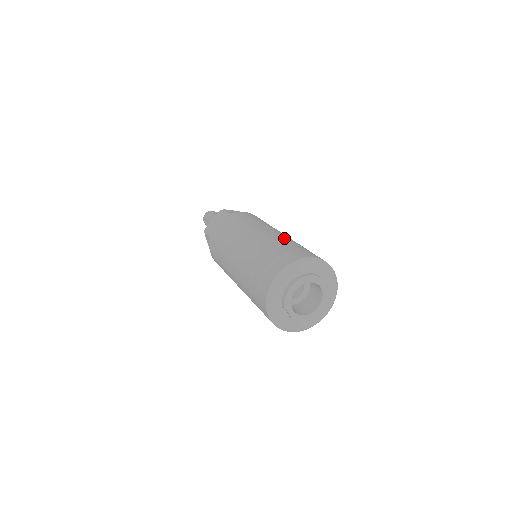
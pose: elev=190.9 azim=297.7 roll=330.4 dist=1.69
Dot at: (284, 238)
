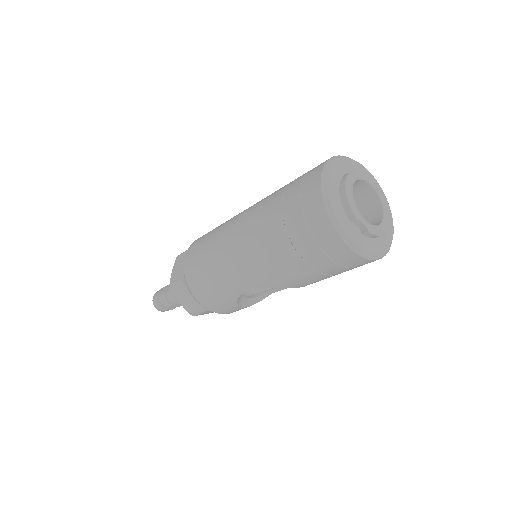
Dot at: occluded
